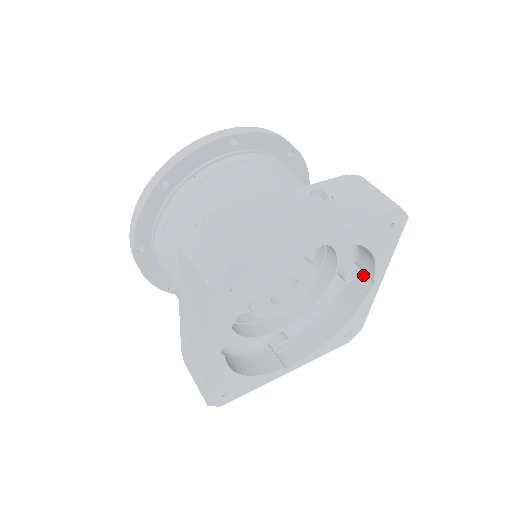
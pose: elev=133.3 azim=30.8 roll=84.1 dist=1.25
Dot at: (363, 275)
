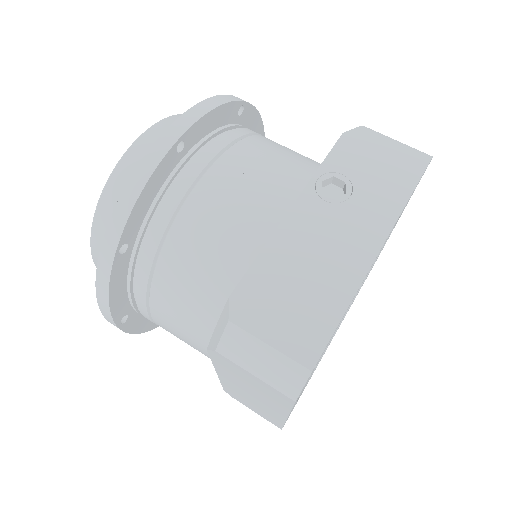
Dot at: occluded
